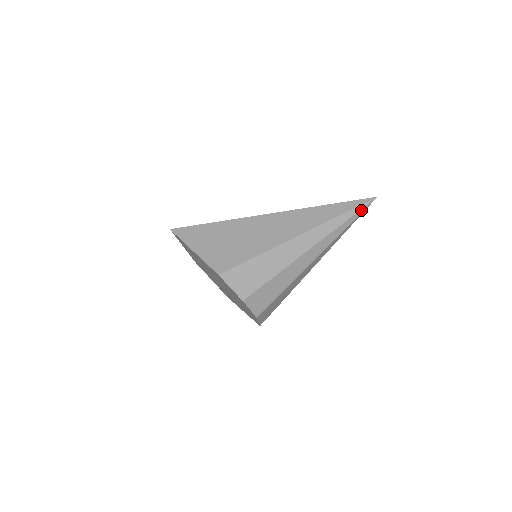
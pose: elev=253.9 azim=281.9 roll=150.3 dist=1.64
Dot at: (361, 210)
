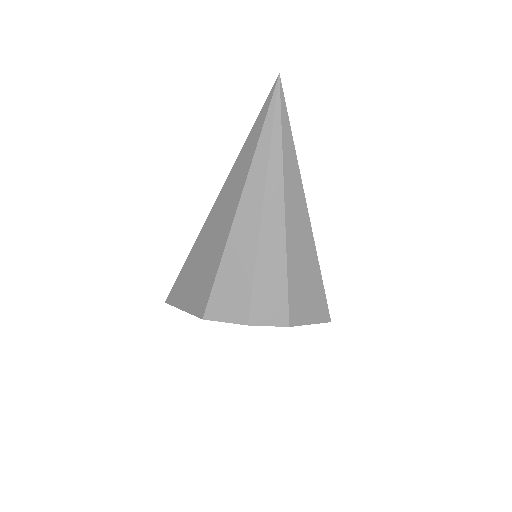
Dot at: (276, 108)
